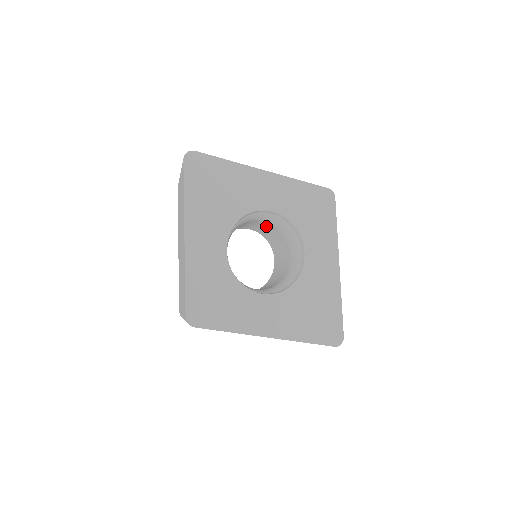
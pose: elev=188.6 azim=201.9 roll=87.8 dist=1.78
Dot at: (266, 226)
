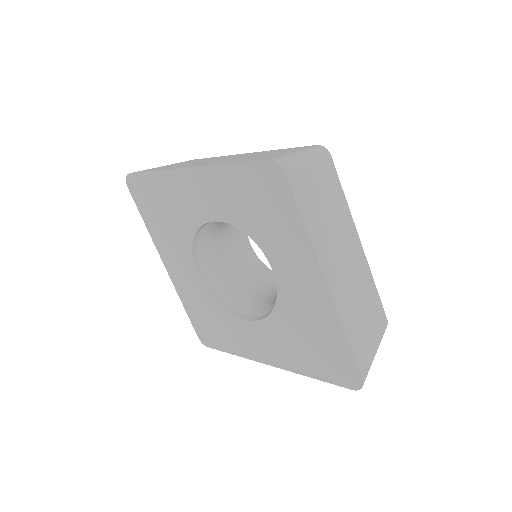
Dot at: occluded
